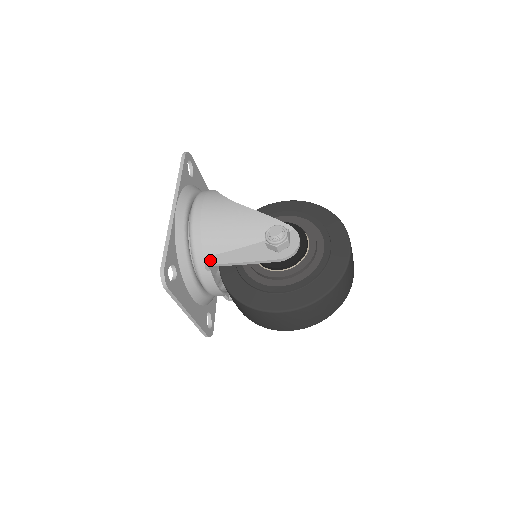
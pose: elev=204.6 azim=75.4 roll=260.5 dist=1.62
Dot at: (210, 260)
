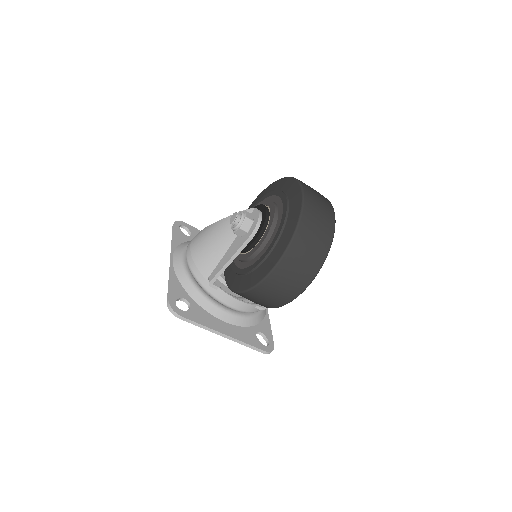
Dot at: (210, 278)
